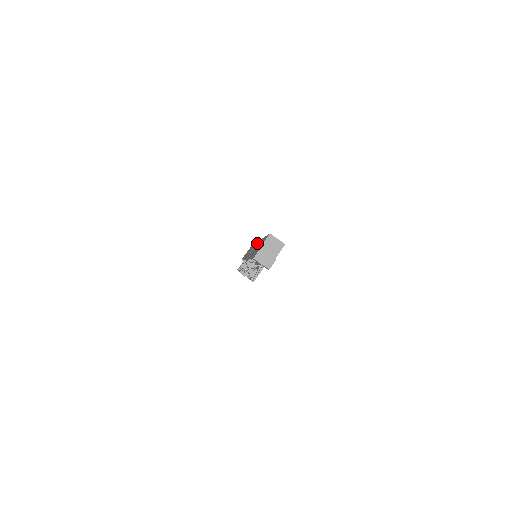
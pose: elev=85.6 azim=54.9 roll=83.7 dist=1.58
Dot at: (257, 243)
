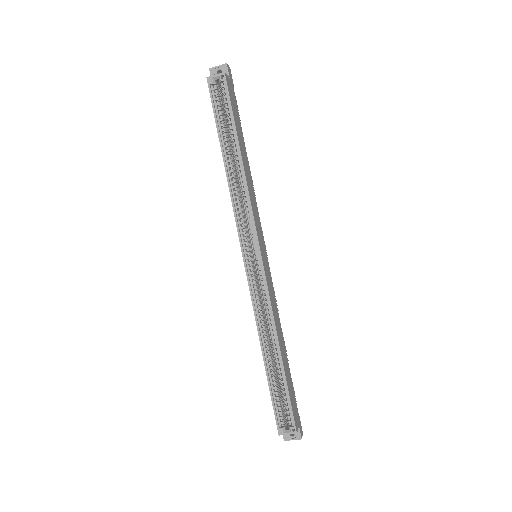
Dot at: (251, 295)
